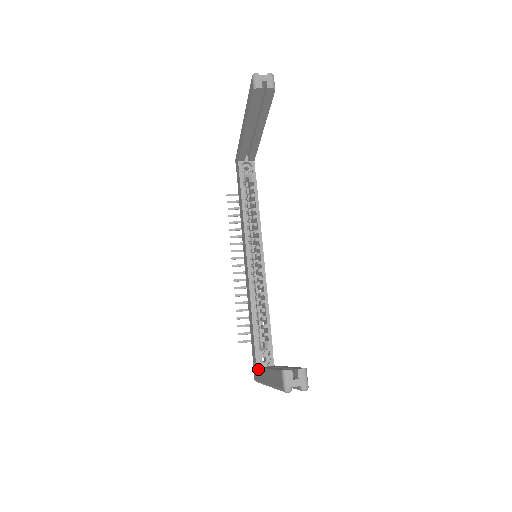
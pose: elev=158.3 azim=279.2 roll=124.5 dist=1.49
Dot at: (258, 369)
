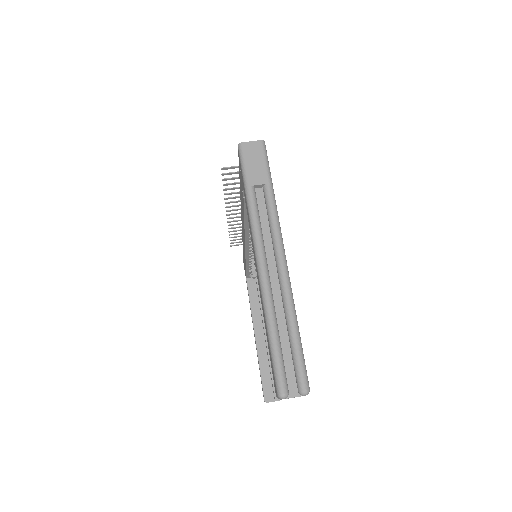
Dot at: (248, 291)
